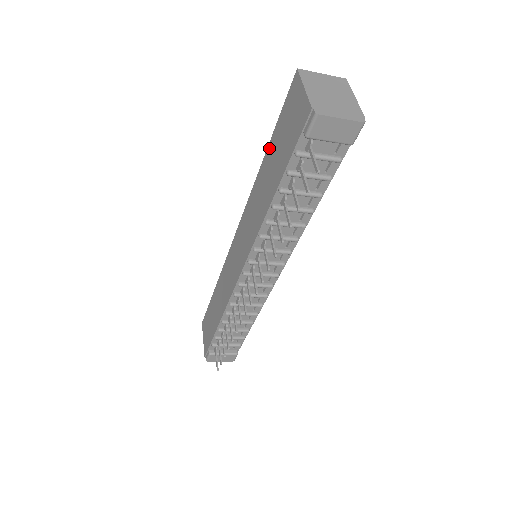
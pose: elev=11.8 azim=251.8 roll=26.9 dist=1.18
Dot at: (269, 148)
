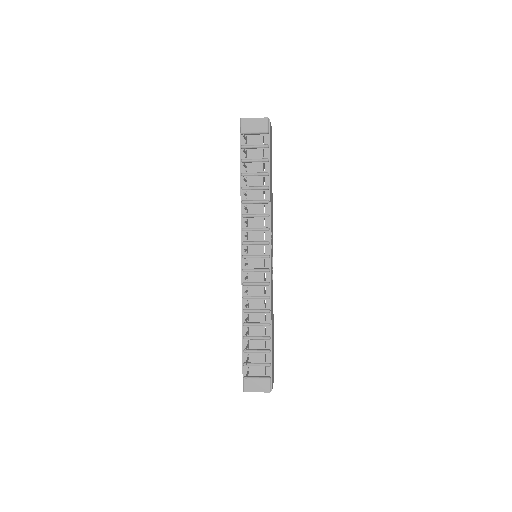
Dot at: occluded
